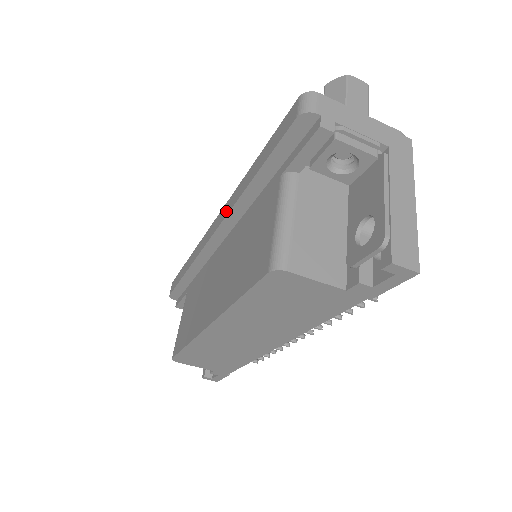
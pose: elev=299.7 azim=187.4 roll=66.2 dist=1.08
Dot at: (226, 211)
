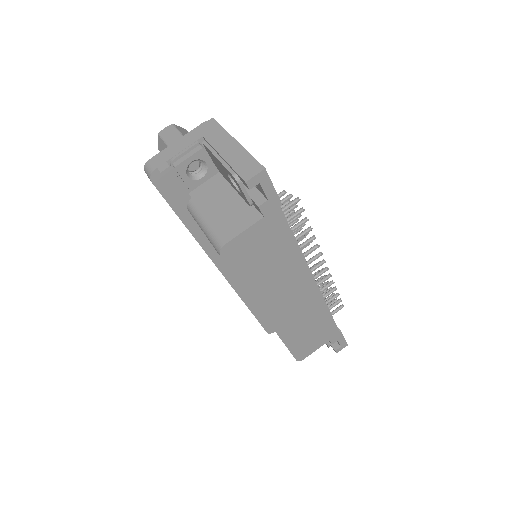
Dot at: (208, 256)
